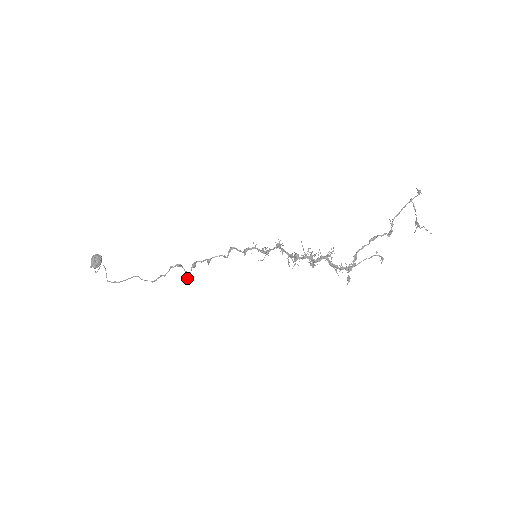
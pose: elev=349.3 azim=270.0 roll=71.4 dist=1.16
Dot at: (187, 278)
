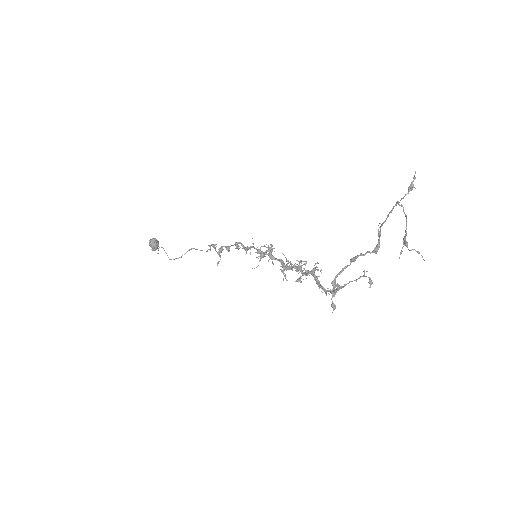
Dot at: occluded
